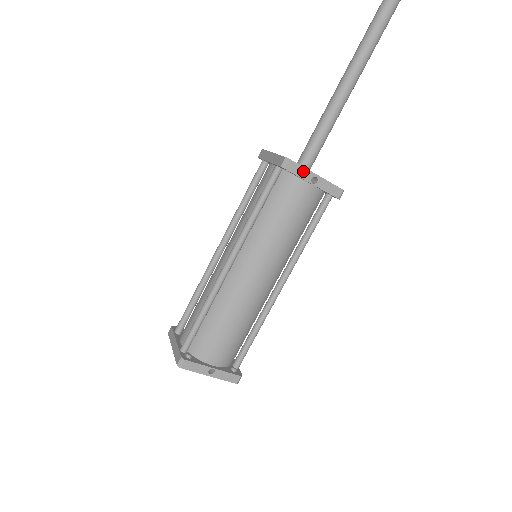
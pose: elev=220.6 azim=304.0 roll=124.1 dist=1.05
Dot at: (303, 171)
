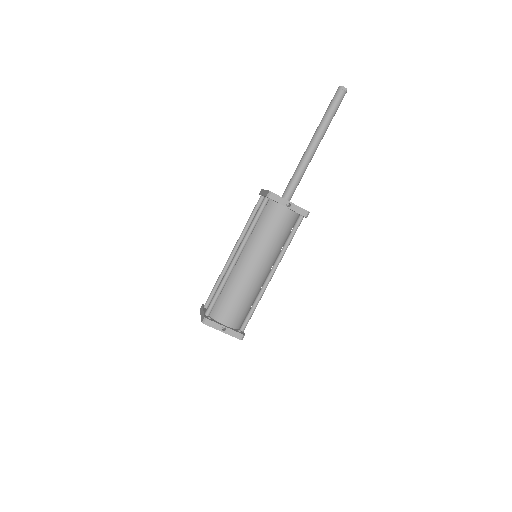
Dot at: (281, 199)
